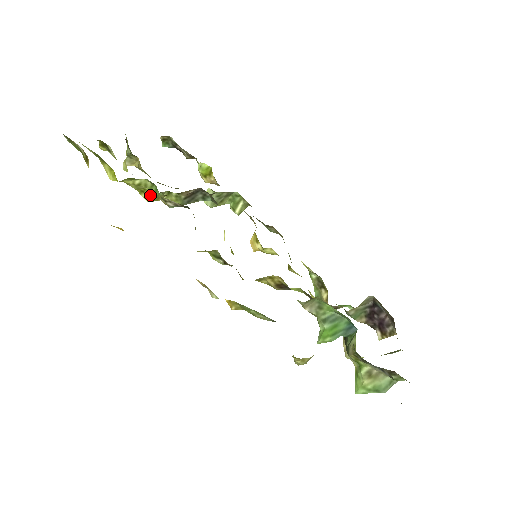
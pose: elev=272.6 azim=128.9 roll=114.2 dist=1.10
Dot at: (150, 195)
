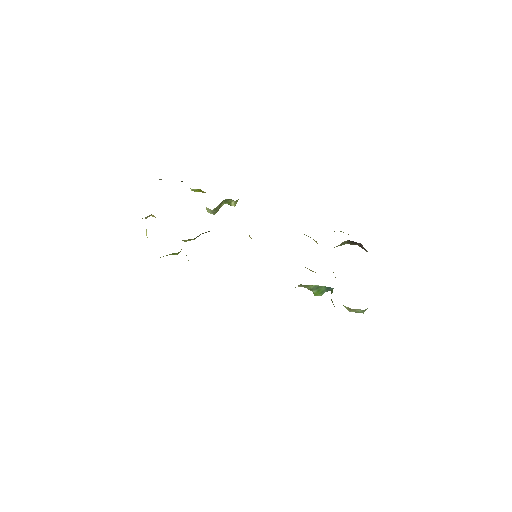
Dot at: occluded
